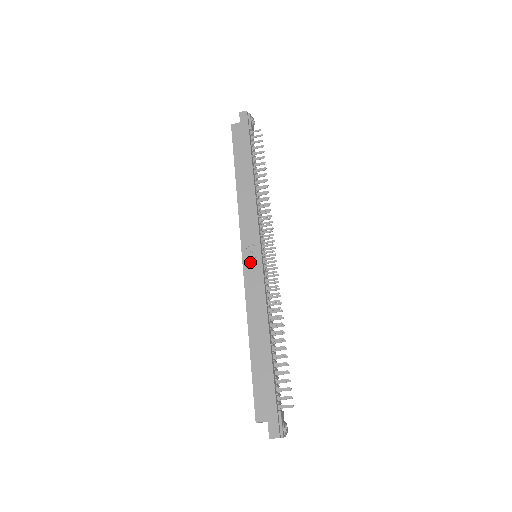
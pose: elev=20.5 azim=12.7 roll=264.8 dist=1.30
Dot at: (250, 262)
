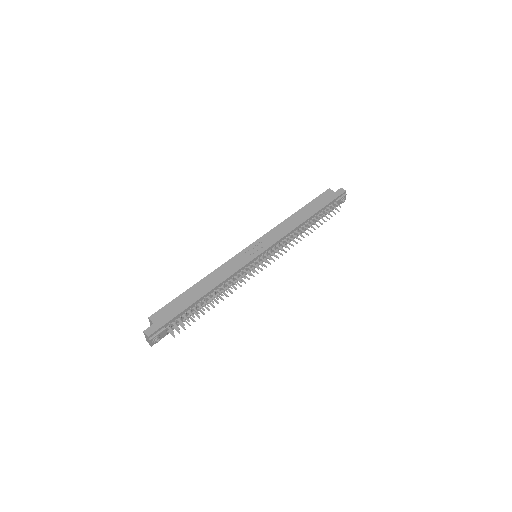
Dot at: (248, 253)
